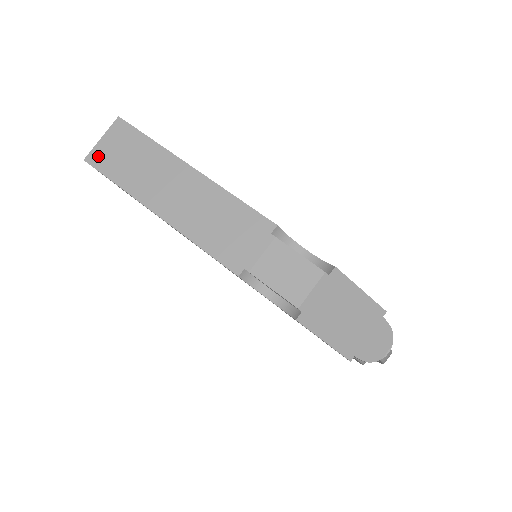
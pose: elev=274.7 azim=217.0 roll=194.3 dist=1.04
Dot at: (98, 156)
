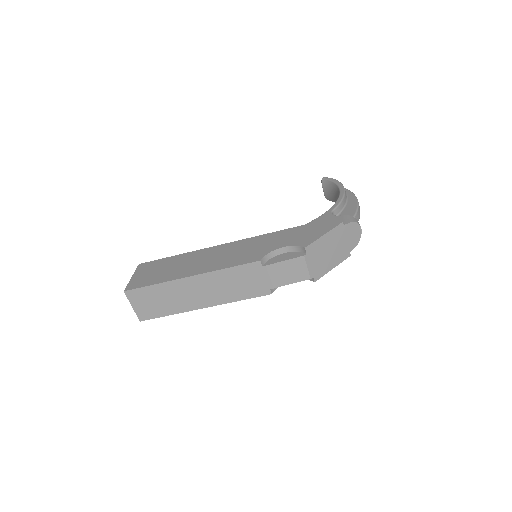
Dot at: (143, 314)
